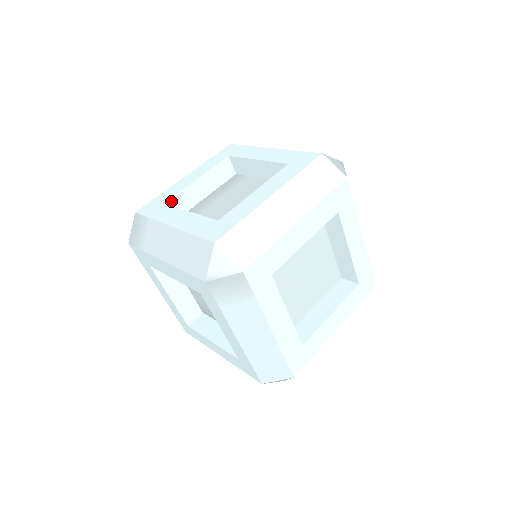
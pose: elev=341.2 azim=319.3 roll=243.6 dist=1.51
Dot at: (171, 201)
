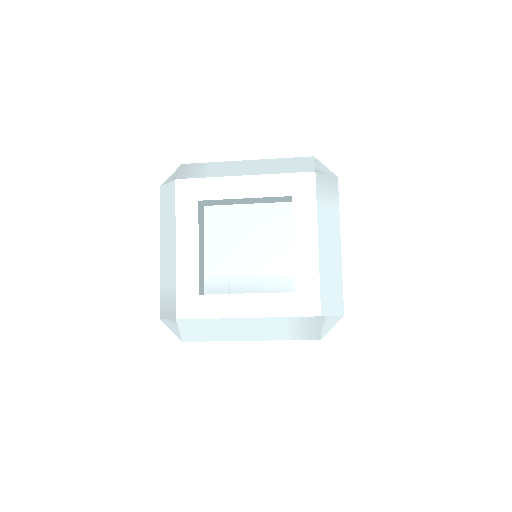
Dot at: occluded
